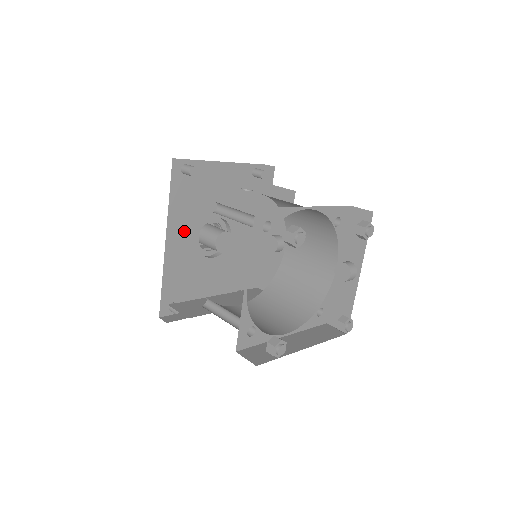
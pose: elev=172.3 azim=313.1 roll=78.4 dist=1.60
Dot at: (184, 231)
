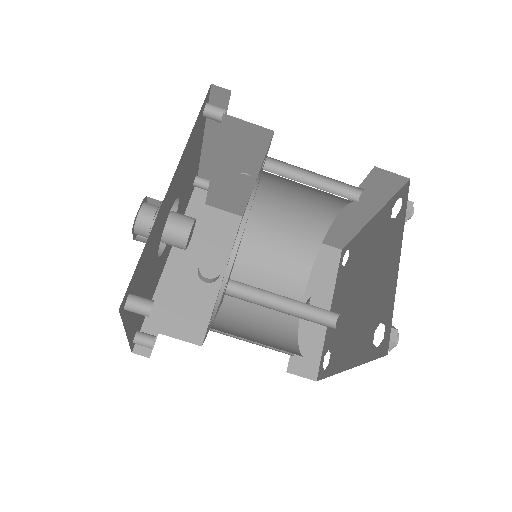
Dot at: (175, 187)
